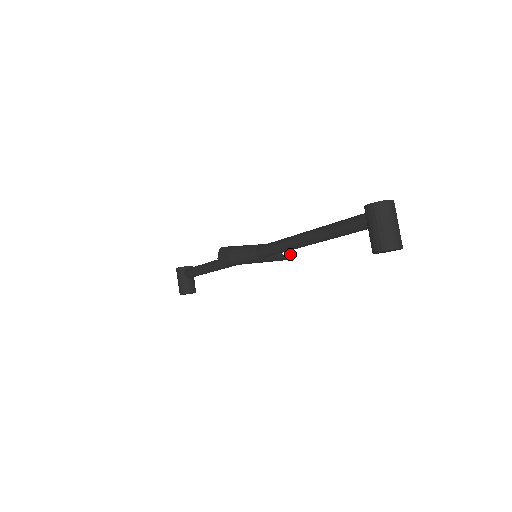
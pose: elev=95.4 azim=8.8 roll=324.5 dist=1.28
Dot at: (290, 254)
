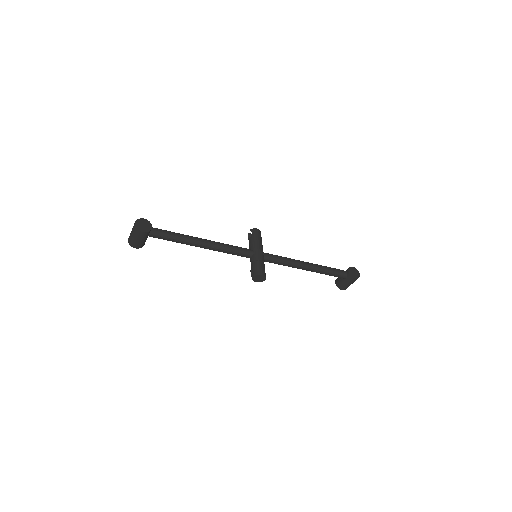
Dot at: occluded
